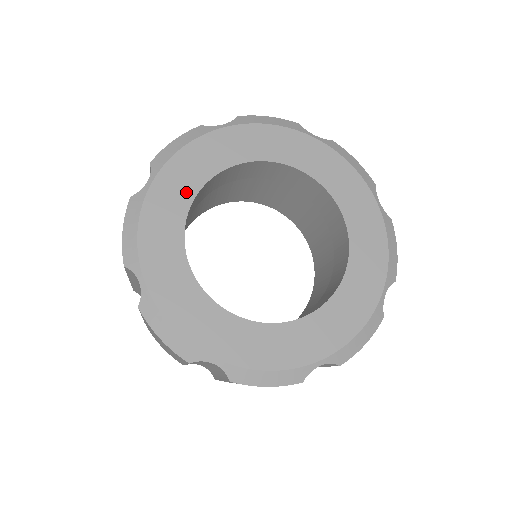
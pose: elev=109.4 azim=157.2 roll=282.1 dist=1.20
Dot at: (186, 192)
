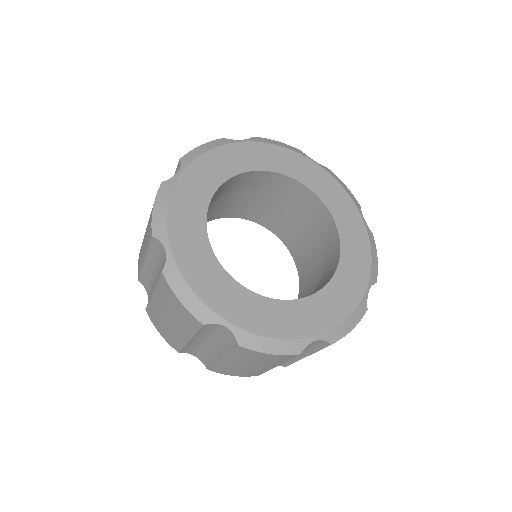
Dot at: (199, 238)
